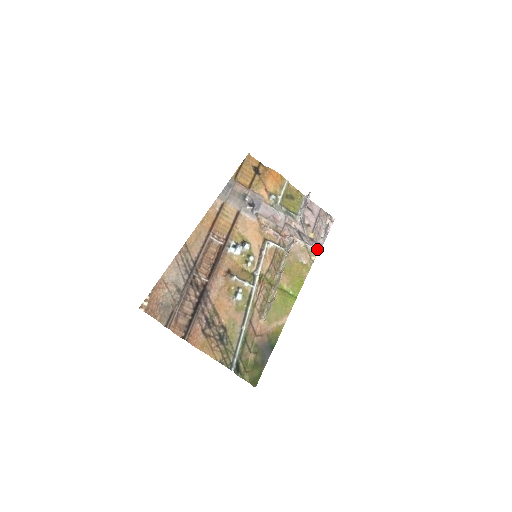
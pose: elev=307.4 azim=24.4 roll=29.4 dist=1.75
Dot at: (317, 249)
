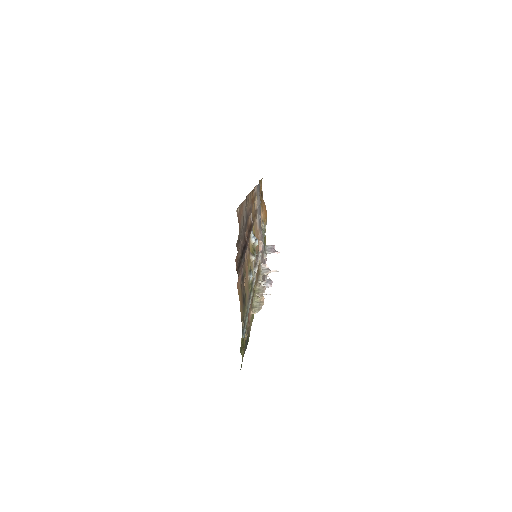
Dot at: occluded
